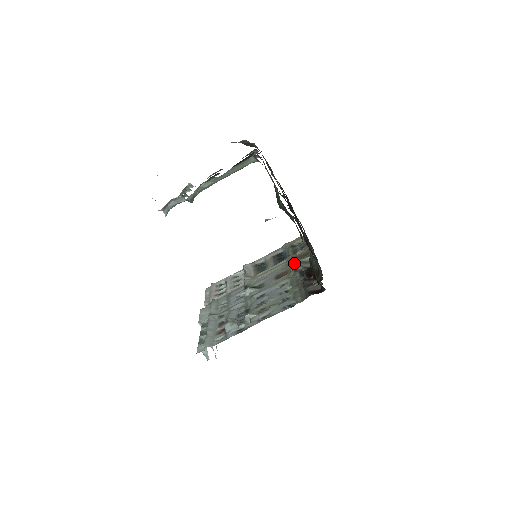
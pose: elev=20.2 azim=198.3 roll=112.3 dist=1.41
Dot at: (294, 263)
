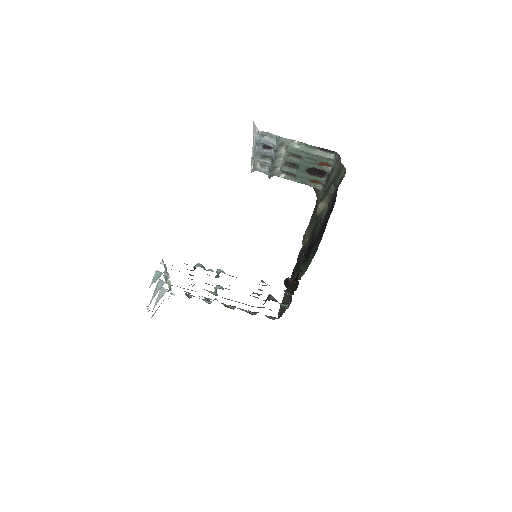
Dot at: occluded
